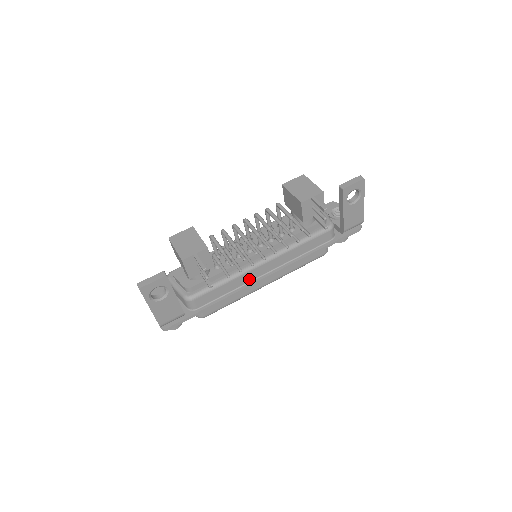
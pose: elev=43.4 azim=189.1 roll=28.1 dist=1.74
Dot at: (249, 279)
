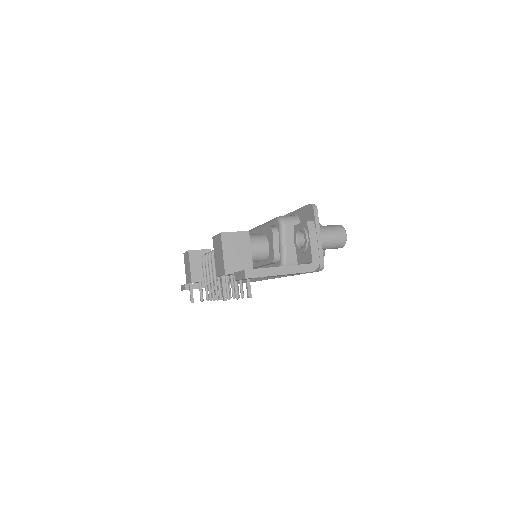
Dot at: occluded
